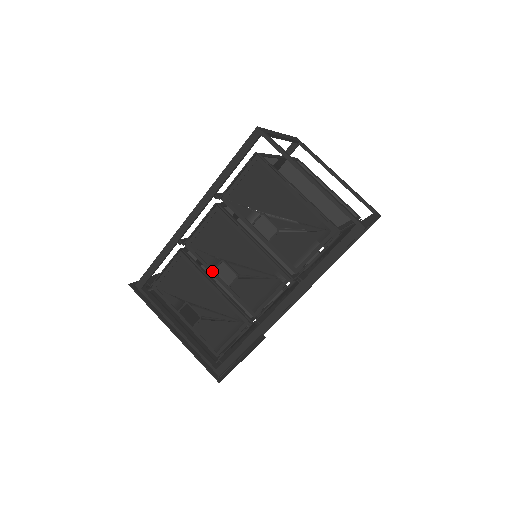
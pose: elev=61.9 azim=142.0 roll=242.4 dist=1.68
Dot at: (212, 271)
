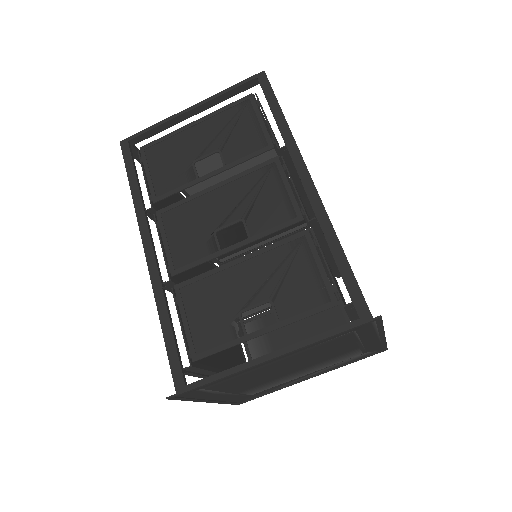
Dot at: (219, 252)
